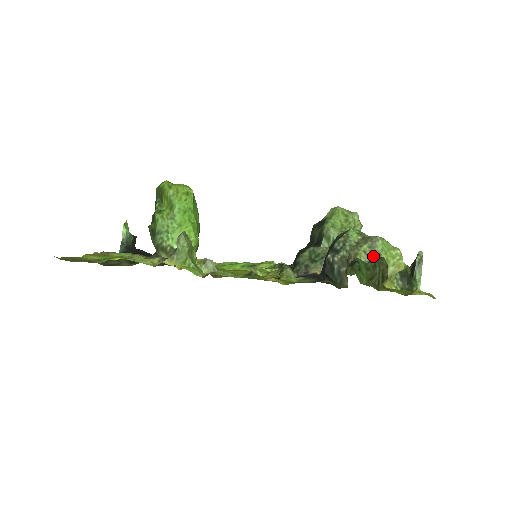
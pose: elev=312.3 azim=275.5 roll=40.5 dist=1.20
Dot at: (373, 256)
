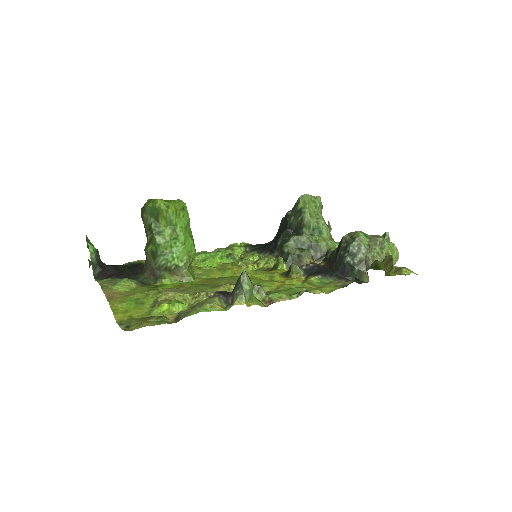
Dot at: occluded
